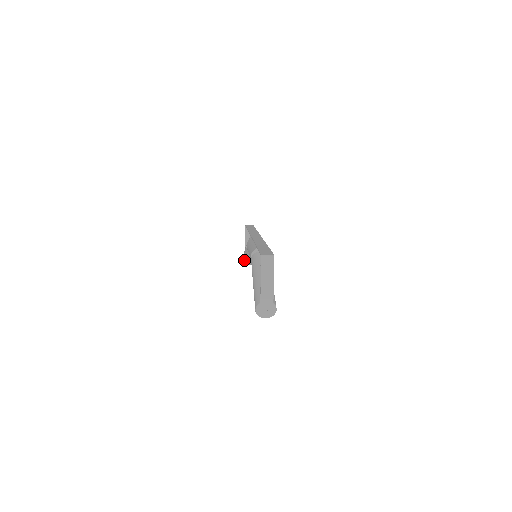
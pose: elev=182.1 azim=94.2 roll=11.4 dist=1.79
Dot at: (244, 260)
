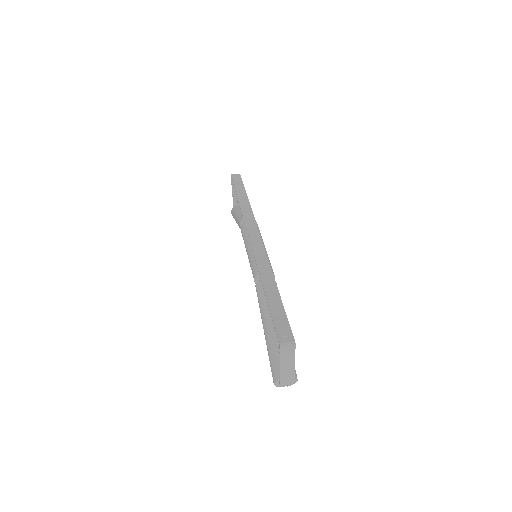
Dot at: occluded
